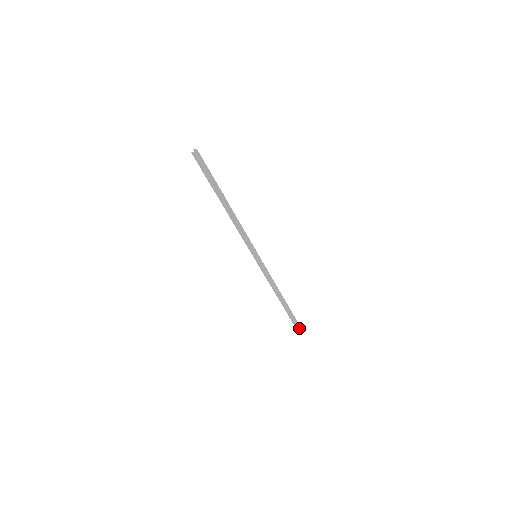
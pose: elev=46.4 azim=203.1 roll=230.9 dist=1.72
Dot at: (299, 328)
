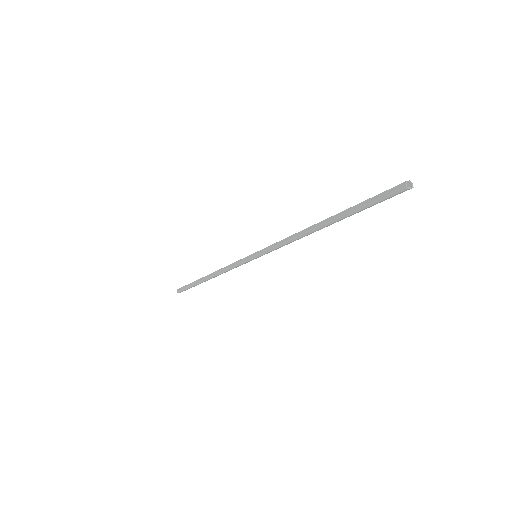
Dot at: occluded
